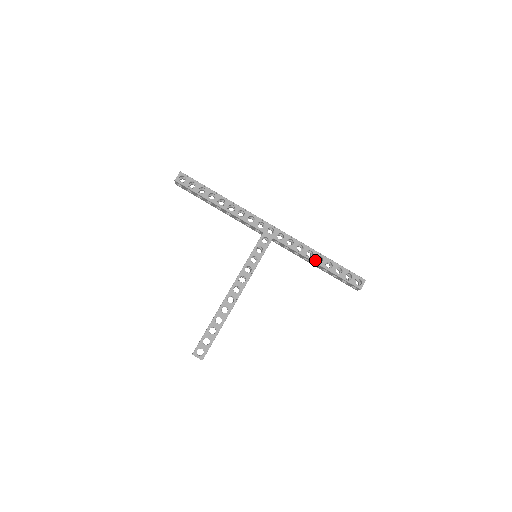
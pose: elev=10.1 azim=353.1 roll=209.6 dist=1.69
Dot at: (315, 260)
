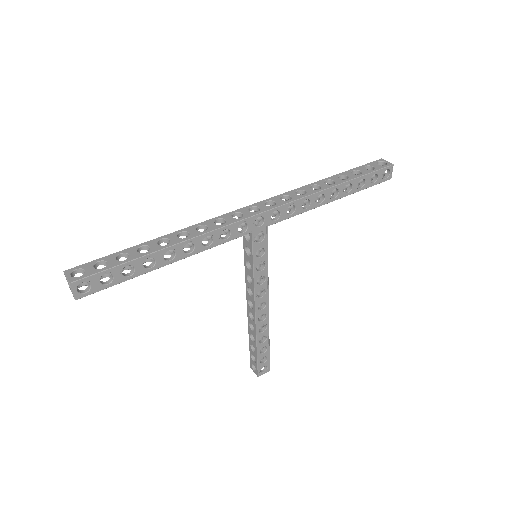
Dot at: (330, 199)
